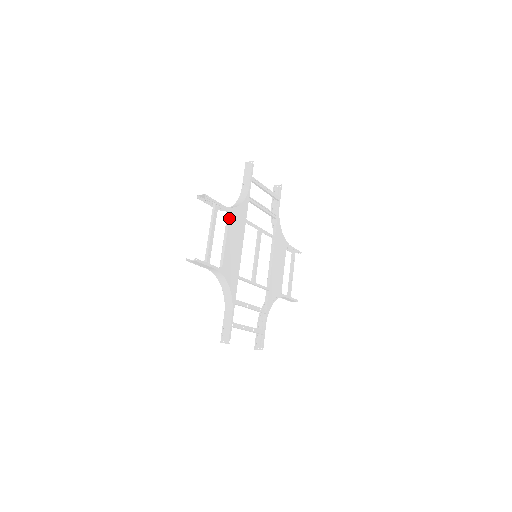
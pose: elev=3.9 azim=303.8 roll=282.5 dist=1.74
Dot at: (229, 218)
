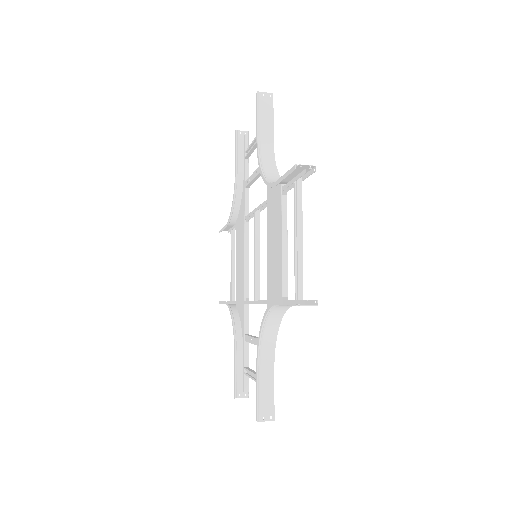
Dot at: occluded
